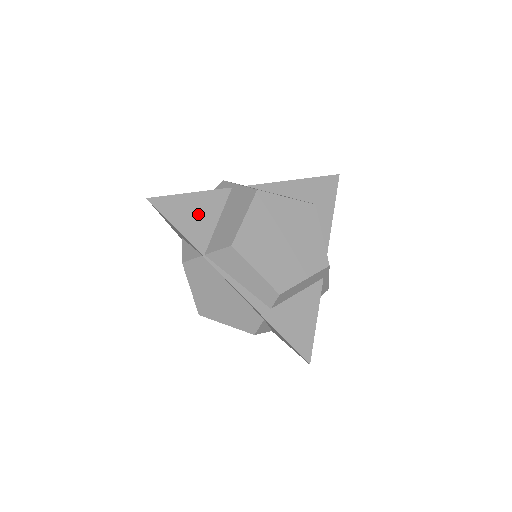
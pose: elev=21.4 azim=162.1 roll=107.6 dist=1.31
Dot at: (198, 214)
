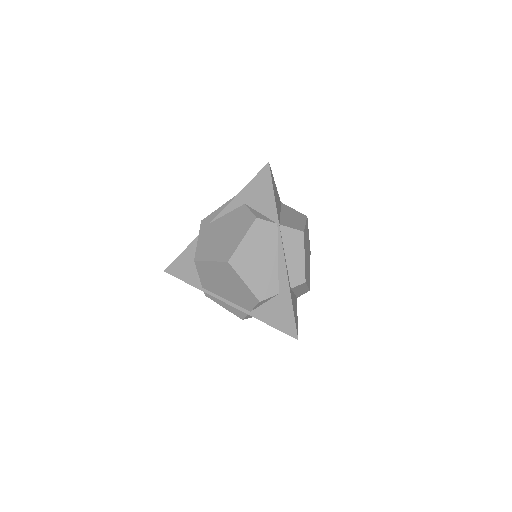
Dot at: (277, 199)
